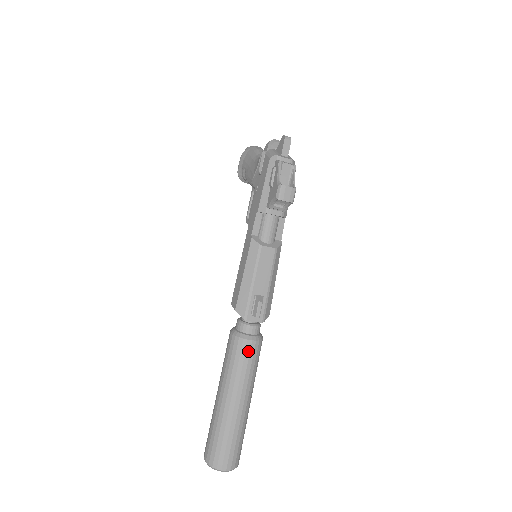
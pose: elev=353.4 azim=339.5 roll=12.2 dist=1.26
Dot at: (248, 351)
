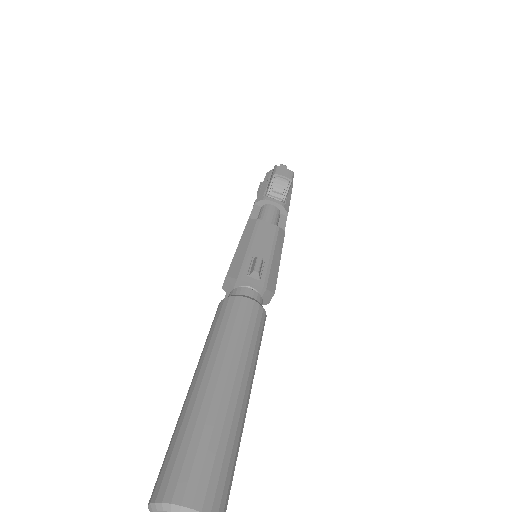
Dot at: (242, 309)
